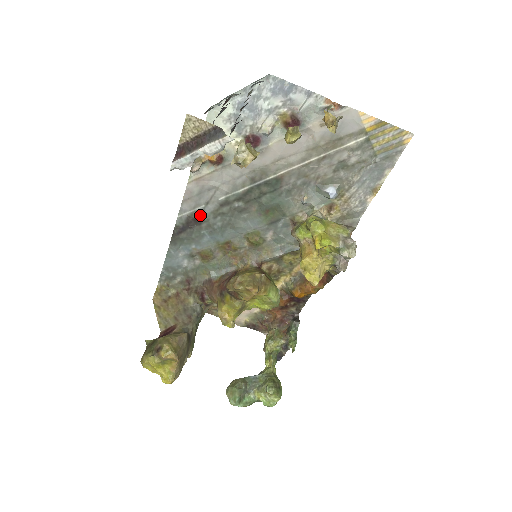
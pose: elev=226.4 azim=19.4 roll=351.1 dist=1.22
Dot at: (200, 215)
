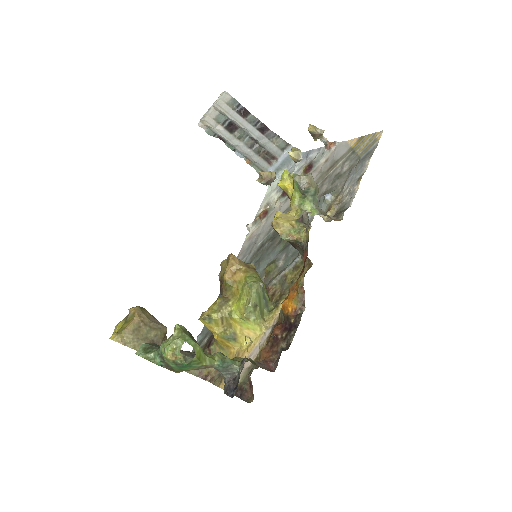
Dot at: occluded
